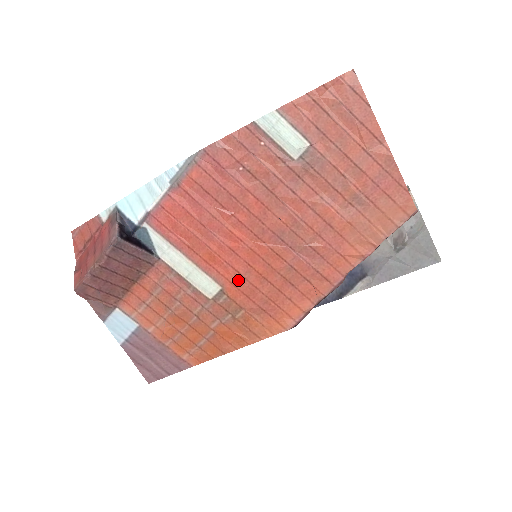
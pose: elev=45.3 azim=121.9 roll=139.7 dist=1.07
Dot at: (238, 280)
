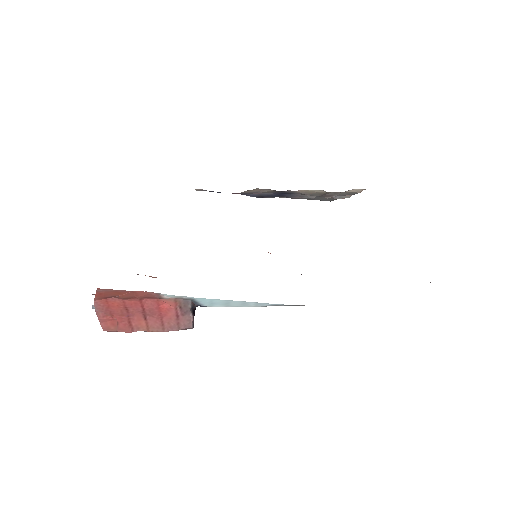
Dot at: occluded
